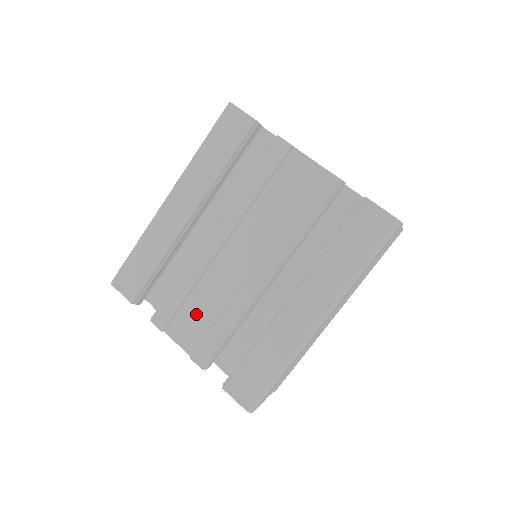
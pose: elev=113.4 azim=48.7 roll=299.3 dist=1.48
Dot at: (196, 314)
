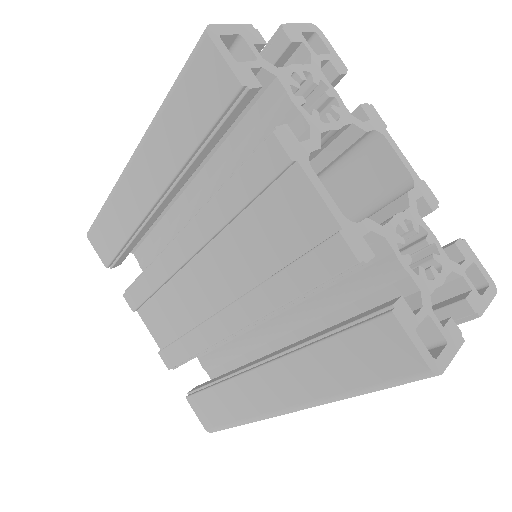
Dot at: (164, 315)
